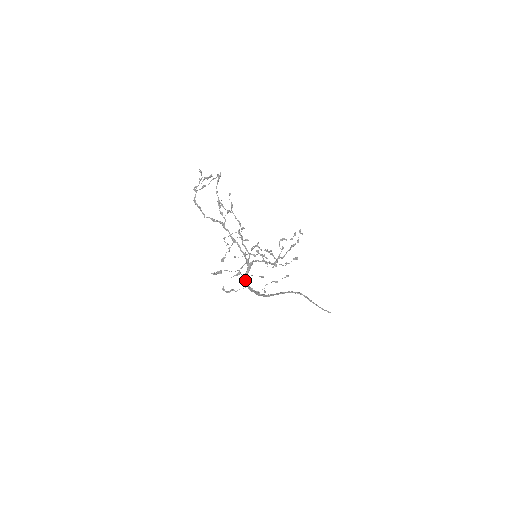
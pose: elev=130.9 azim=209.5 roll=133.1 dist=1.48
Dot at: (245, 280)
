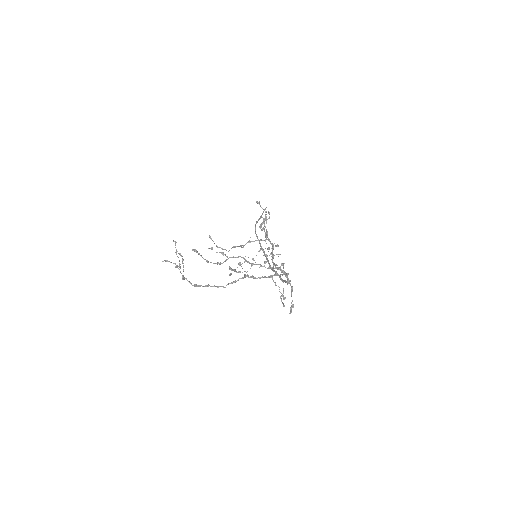
Dot at: (288, 283)
